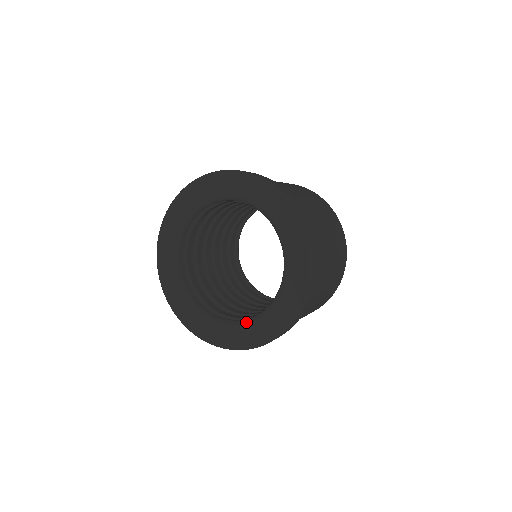
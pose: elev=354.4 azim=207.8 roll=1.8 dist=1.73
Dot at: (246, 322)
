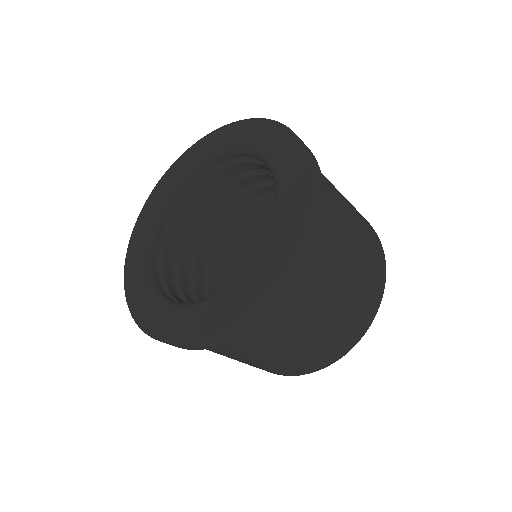
Dot at: (232, 282)
